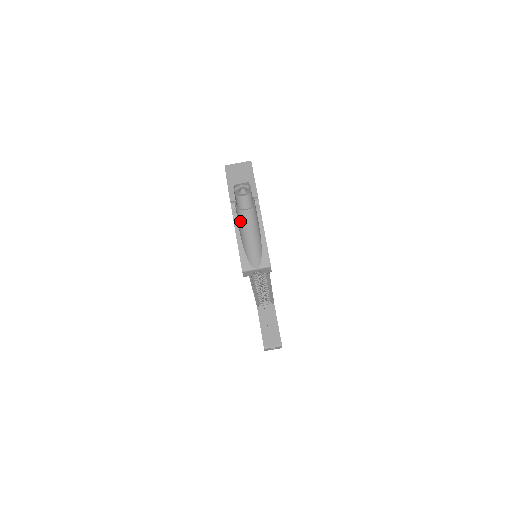
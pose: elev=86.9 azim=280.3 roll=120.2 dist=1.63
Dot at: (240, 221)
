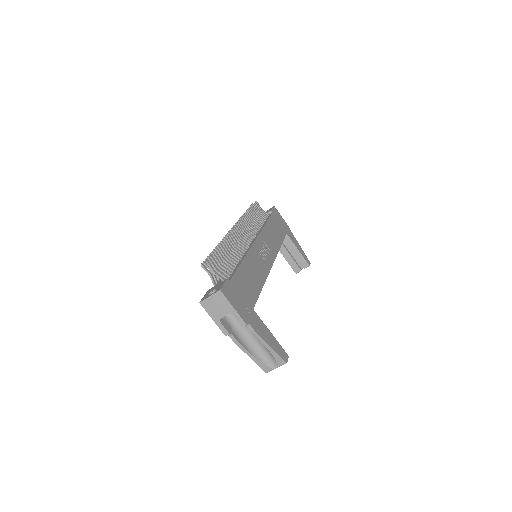
Dot at: (241, 336)
